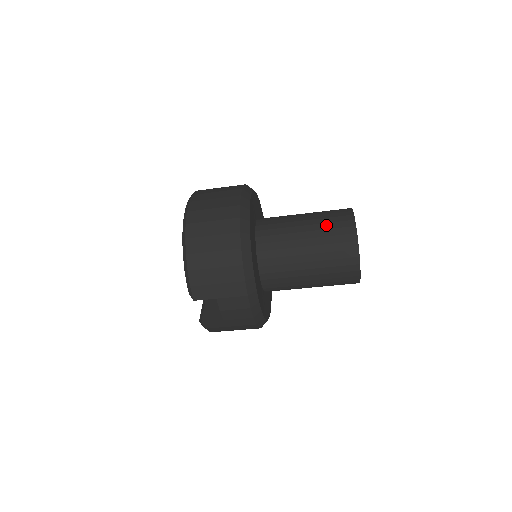
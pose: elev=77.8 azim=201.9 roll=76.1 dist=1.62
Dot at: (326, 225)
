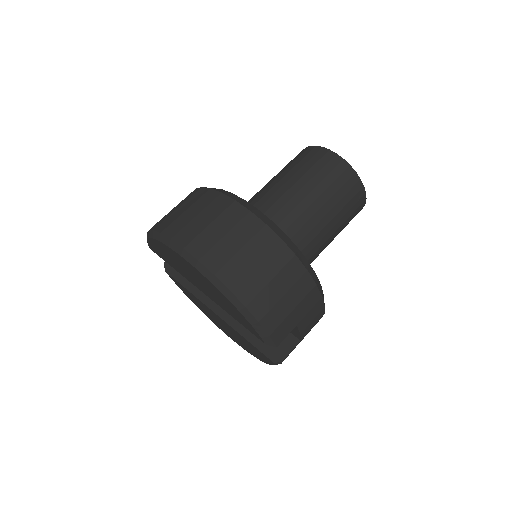
Dot at: (318, 176)
